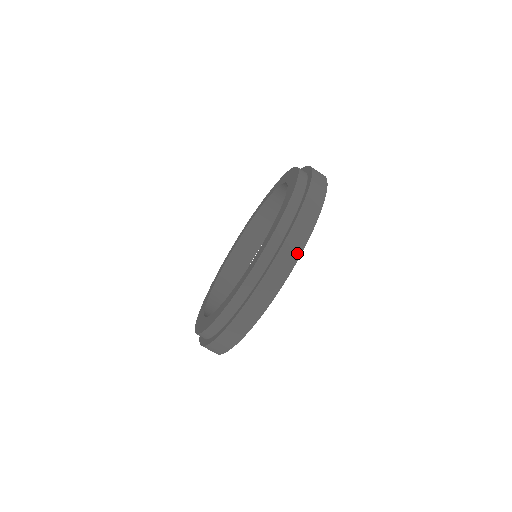
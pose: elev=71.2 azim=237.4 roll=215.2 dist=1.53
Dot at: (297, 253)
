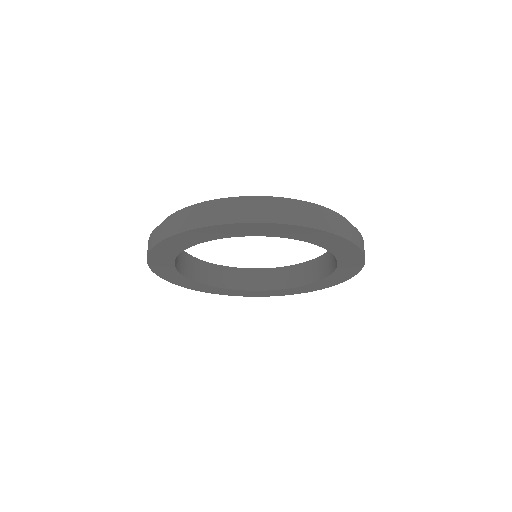
Dot at: occluded
